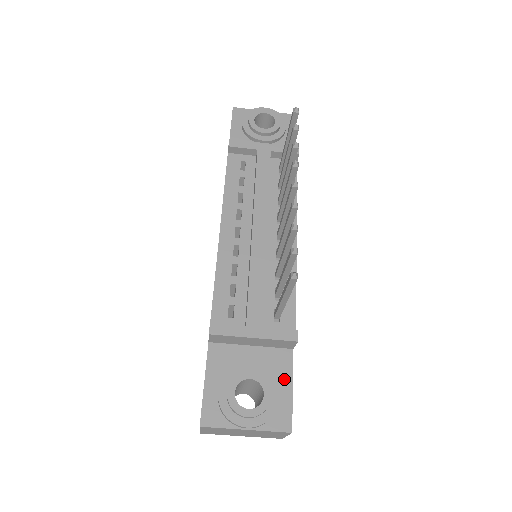
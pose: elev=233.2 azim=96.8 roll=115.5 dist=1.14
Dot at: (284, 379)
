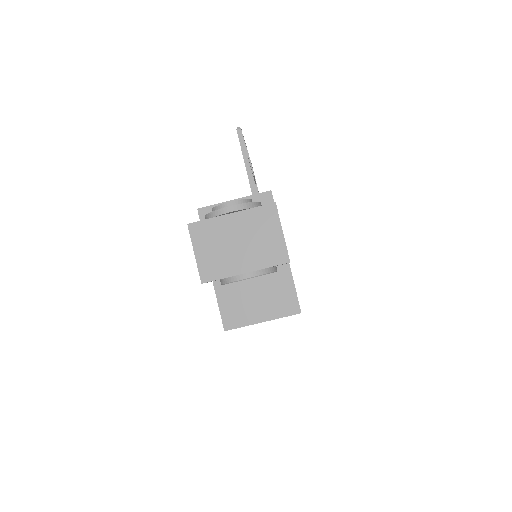
Dot at: occluded
